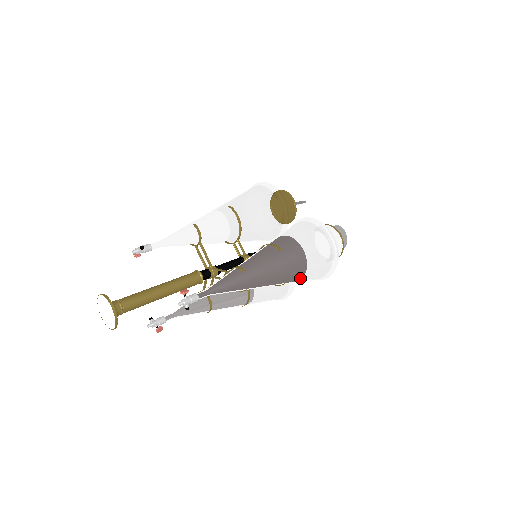
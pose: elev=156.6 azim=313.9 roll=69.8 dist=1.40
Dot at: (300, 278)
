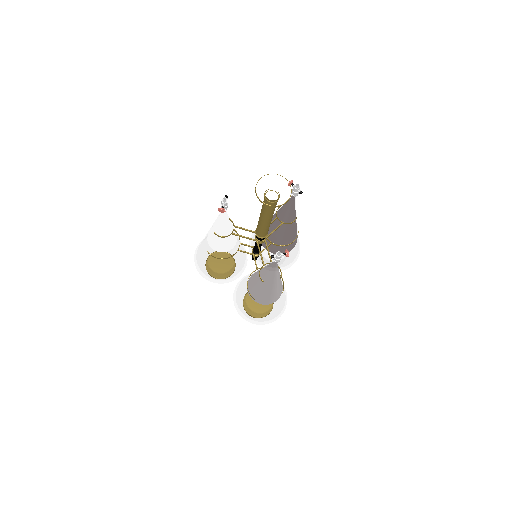
Dot at: occluded
